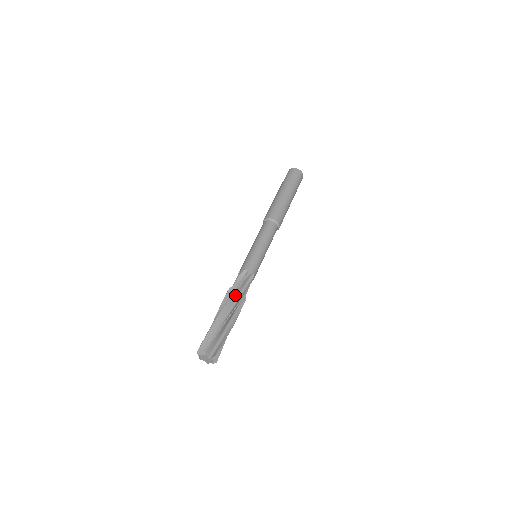
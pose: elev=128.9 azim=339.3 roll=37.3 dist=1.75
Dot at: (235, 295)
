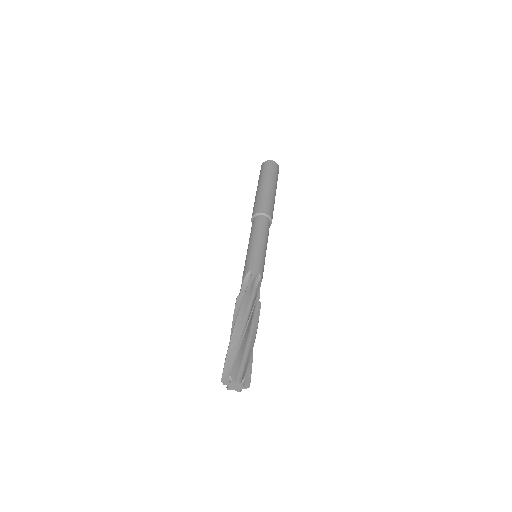
Dot at: occluded
